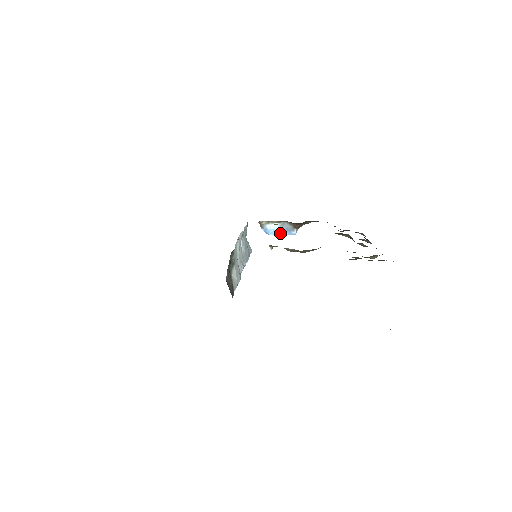
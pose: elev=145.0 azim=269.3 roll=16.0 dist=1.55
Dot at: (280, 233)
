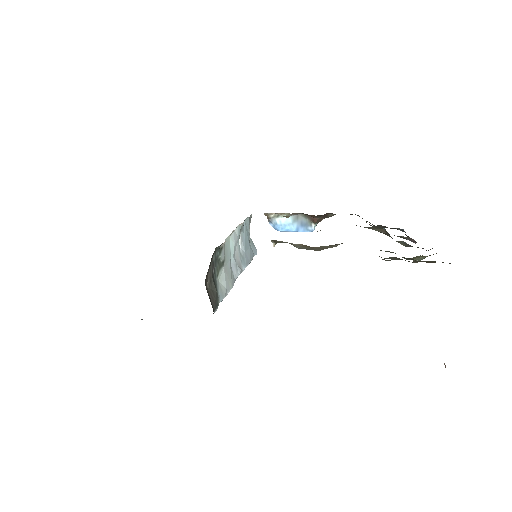
Dot at: (293, 229)
